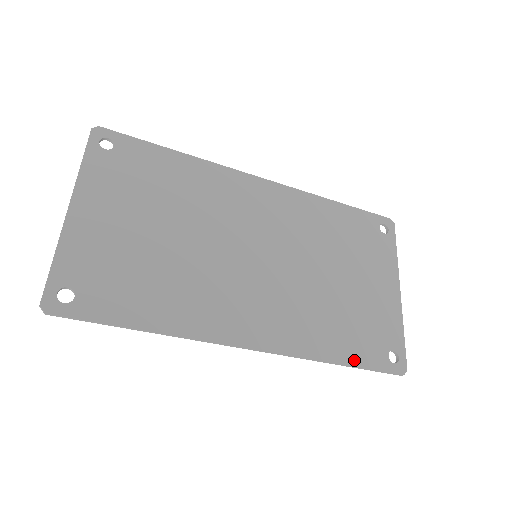
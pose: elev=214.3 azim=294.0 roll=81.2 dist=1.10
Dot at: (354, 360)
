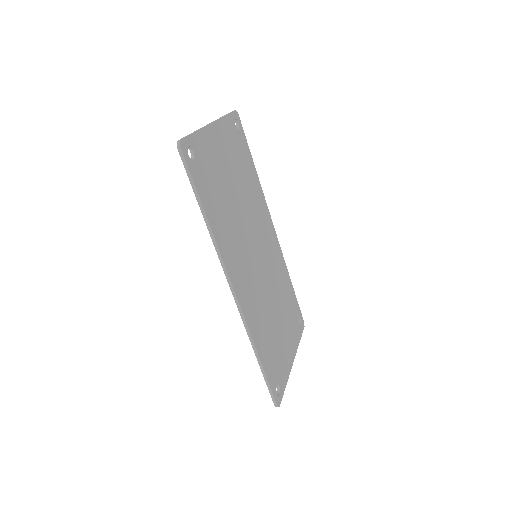
Dot at: (265, 366)
